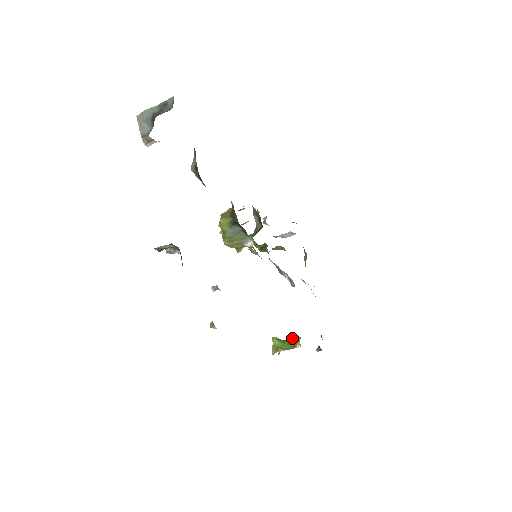
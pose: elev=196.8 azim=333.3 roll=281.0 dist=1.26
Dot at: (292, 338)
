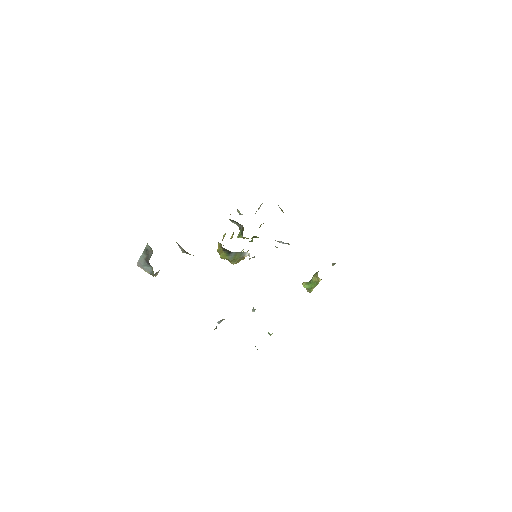
Dot at: (313, 277)
